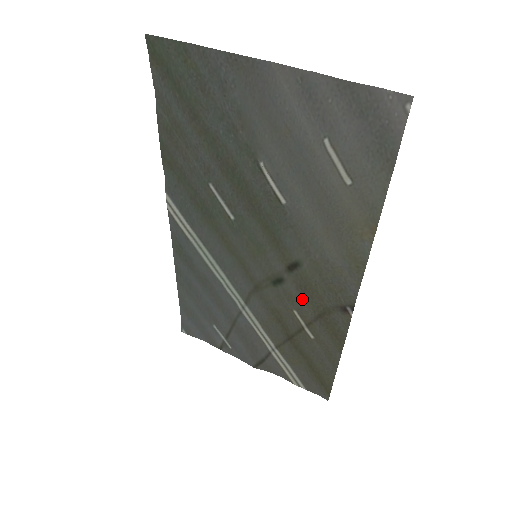
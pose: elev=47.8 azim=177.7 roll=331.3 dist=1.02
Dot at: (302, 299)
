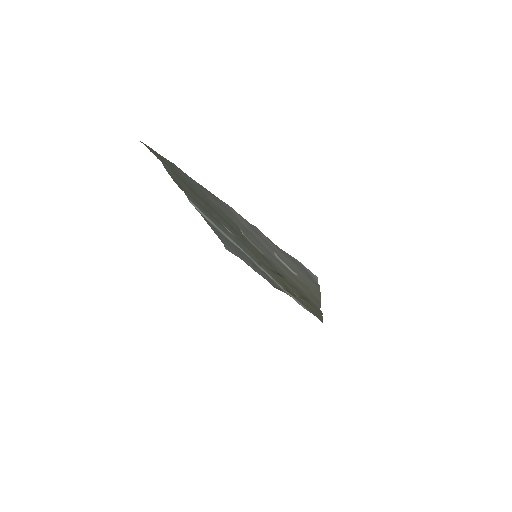
Dot at: occluded
